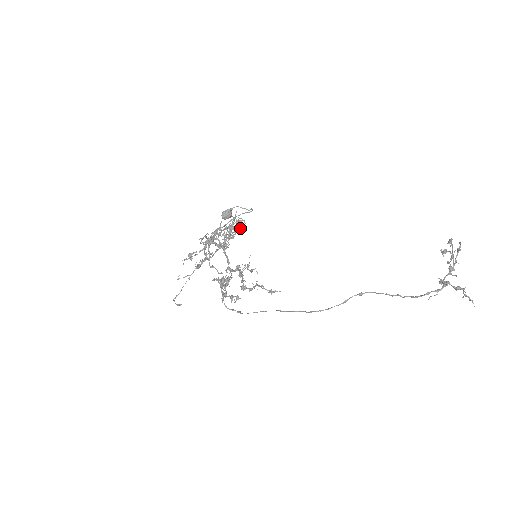
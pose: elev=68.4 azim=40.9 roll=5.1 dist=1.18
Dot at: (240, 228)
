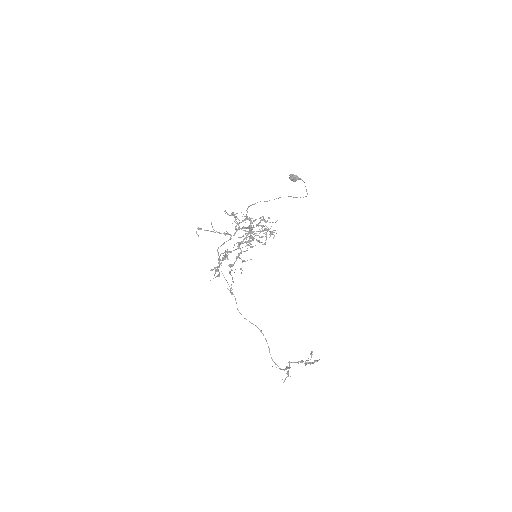
Dot at: occluded
